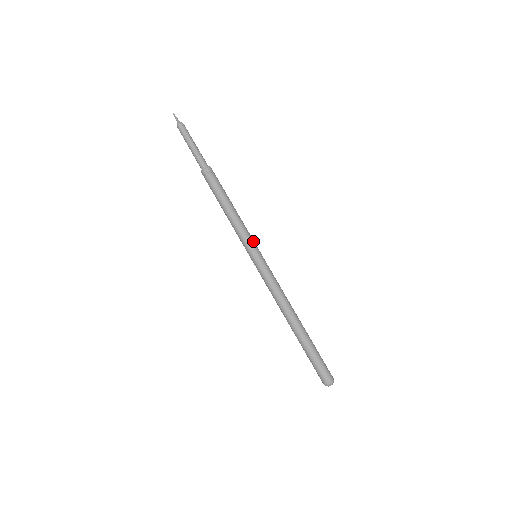
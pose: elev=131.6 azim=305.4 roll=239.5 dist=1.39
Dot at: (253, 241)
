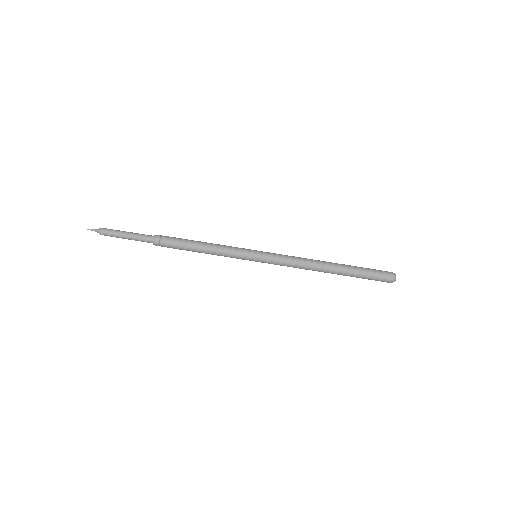
Dot at: occluded
